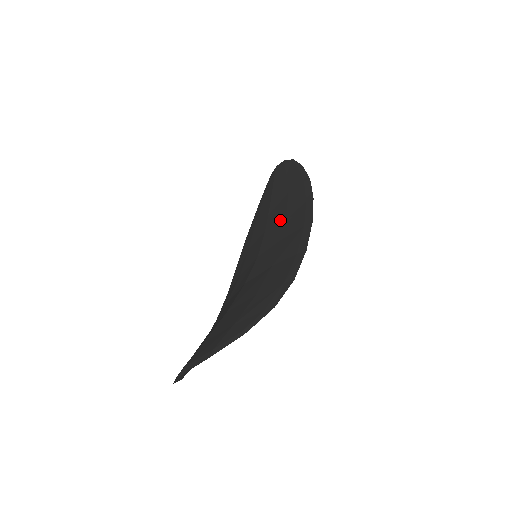
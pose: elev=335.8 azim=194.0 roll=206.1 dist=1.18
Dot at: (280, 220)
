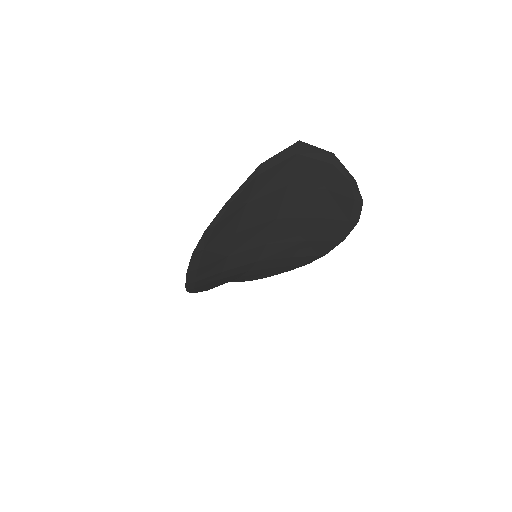
Dot at: occluded
